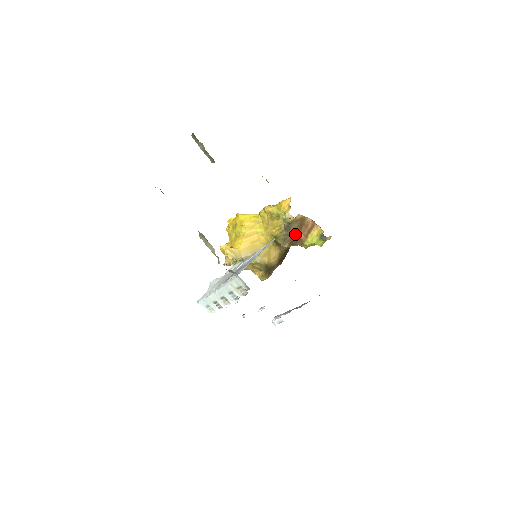
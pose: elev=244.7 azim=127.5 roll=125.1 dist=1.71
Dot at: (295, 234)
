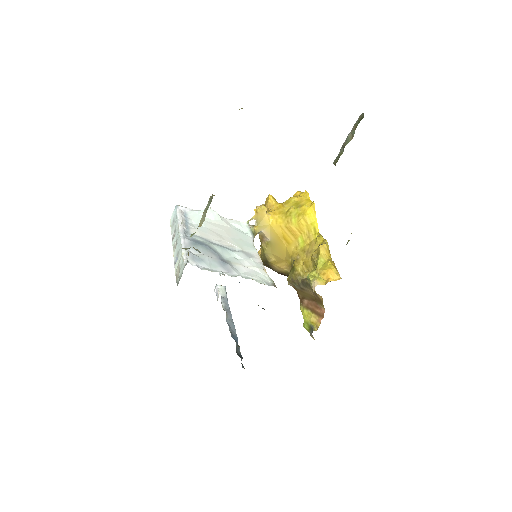
Dot at: (304, 293)
